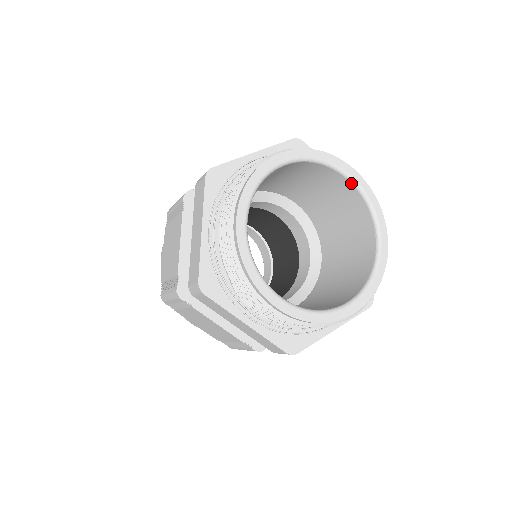
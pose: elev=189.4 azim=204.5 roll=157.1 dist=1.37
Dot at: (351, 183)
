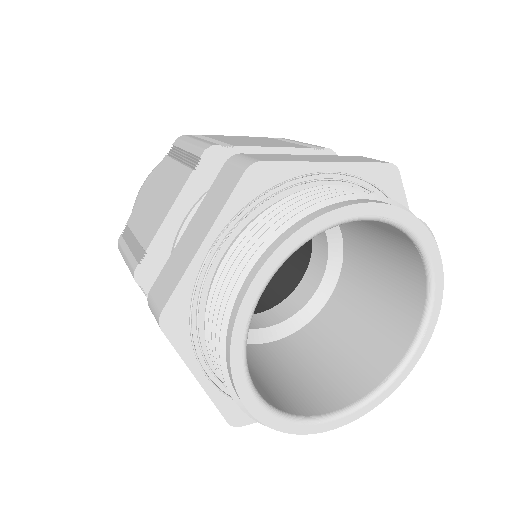
Dot at: (368, 220)
